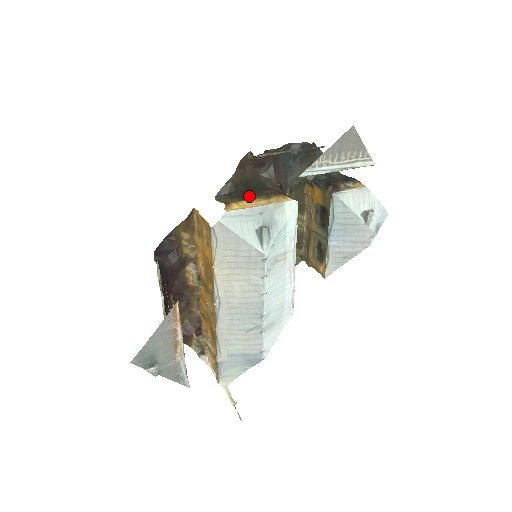
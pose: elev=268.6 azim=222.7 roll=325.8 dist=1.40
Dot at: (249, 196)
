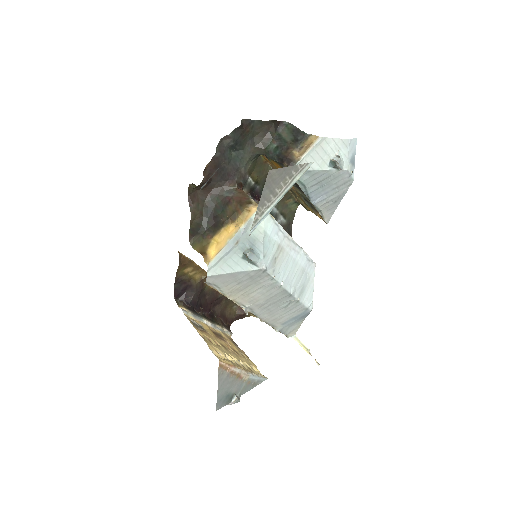
Dot at: (217, 225)
